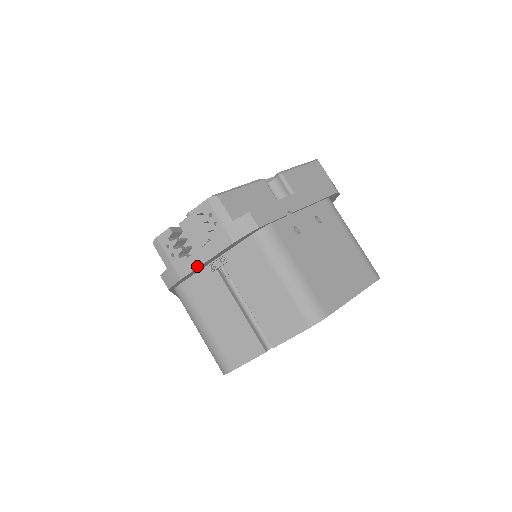
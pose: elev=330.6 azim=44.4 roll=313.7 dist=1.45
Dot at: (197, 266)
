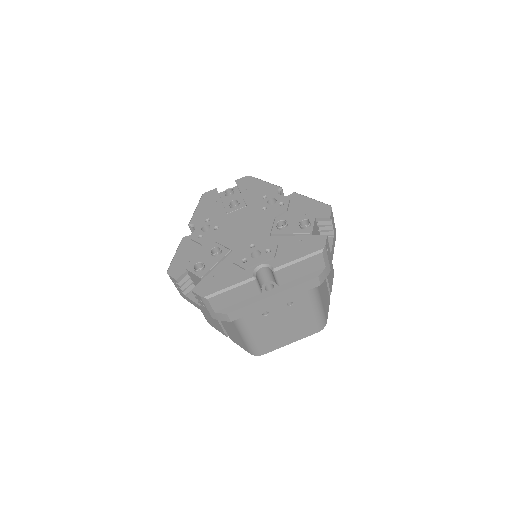
Dot at: (191, 303)
